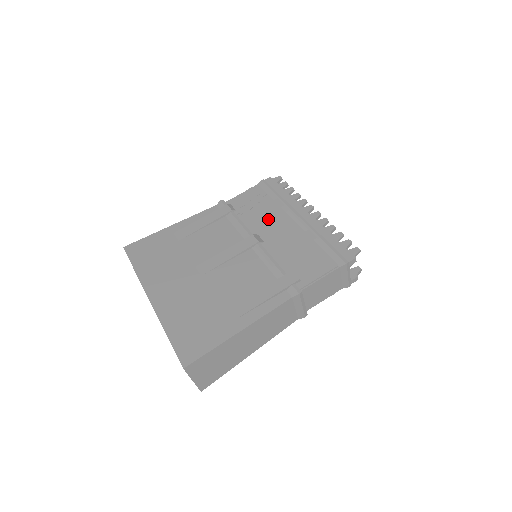
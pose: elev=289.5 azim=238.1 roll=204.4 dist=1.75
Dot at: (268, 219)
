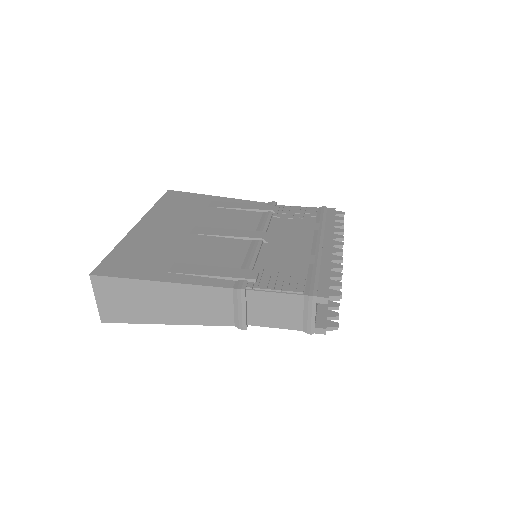
Dot at: (293, 231)
